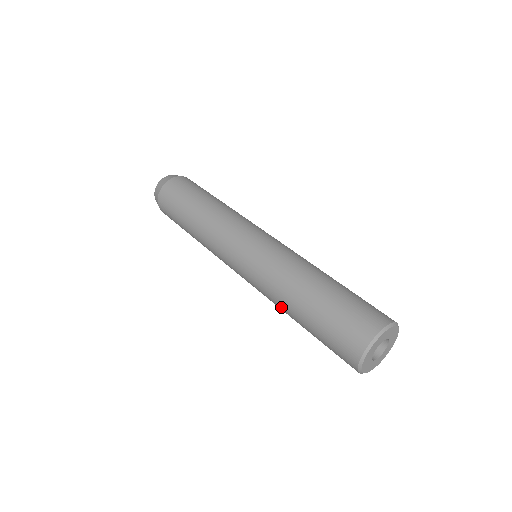
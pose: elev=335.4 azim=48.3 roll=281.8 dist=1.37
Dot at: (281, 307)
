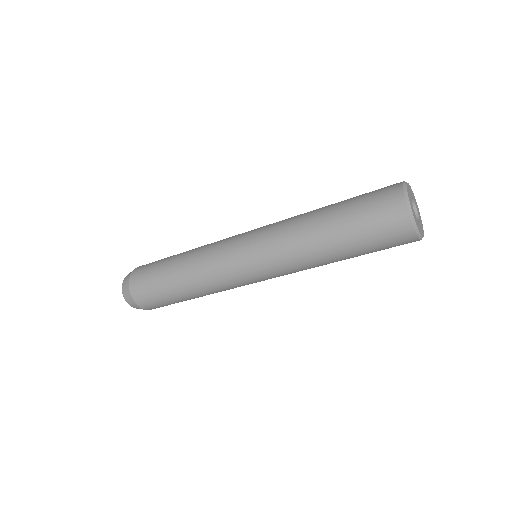
Dot at: (320, 265)
